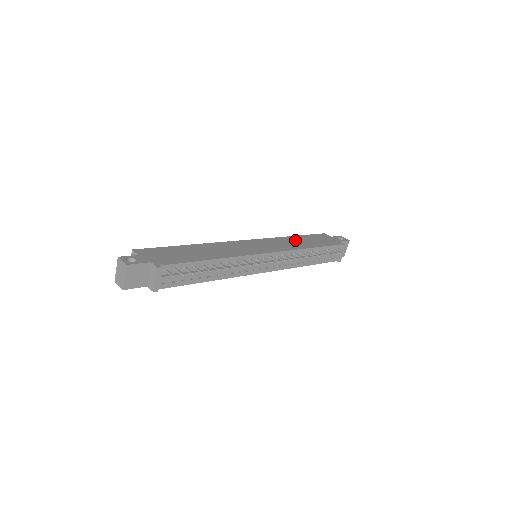
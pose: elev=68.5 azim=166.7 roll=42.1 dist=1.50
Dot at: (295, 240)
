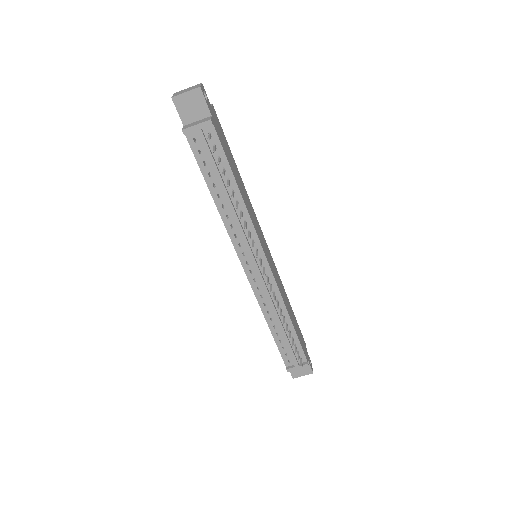
Dot at: (288, 302)
